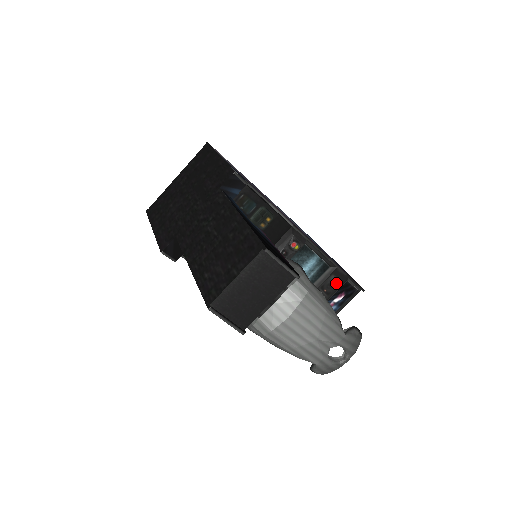
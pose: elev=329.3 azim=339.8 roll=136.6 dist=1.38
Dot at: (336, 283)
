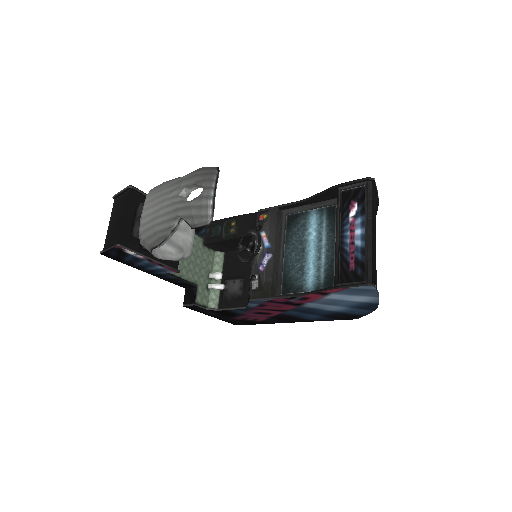
Dot at: occluded
